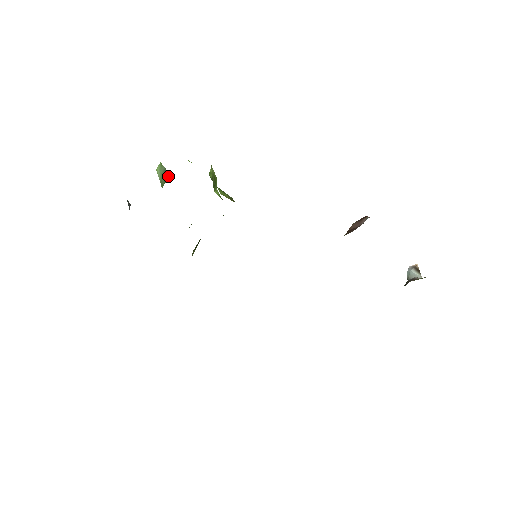
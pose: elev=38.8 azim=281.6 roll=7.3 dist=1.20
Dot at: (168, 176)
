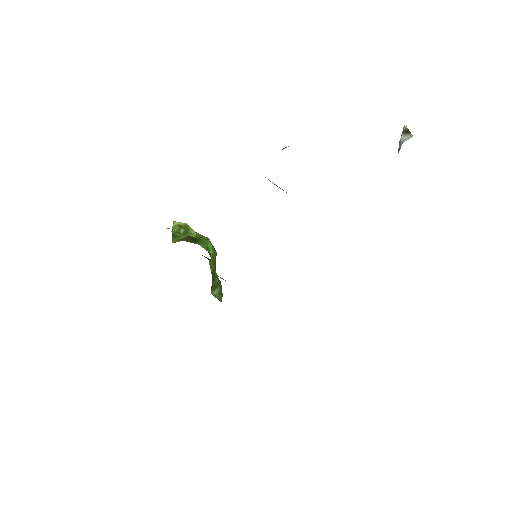
Dot at: occluded
